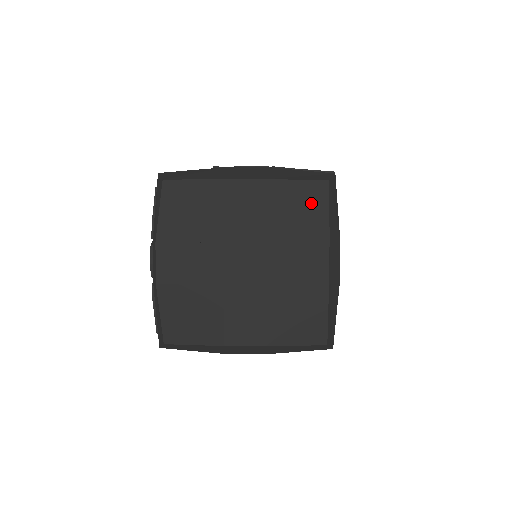
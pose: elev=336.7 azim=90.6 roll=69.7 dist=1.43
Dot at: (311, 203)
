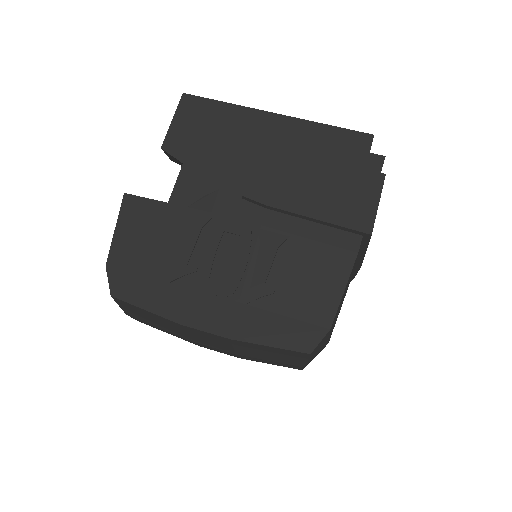
Dot at: (285, 355)
